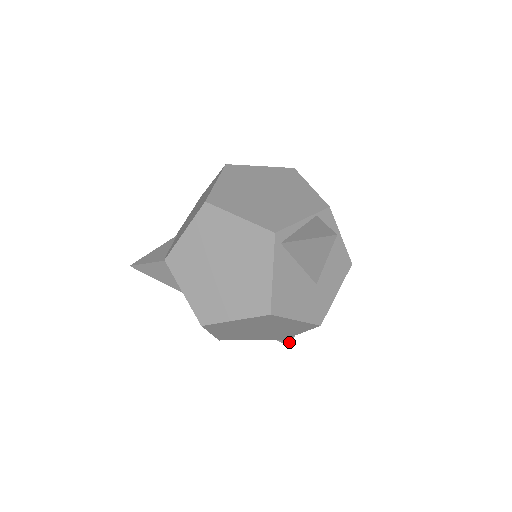
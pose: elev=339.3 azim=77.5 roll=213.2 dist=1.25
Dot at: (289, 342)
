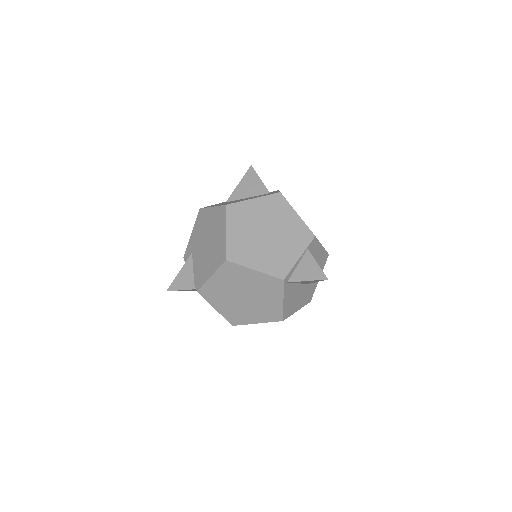
Dot at: occluded
